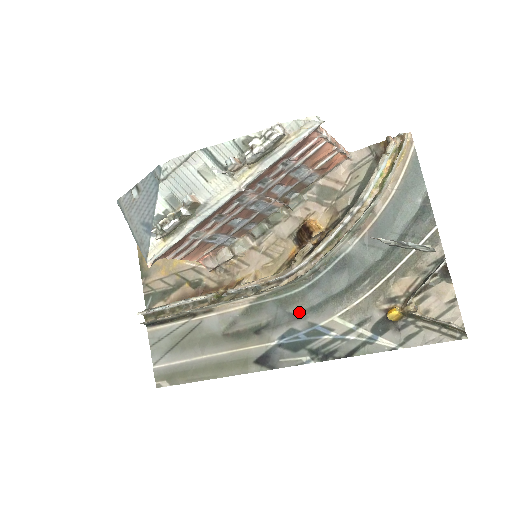
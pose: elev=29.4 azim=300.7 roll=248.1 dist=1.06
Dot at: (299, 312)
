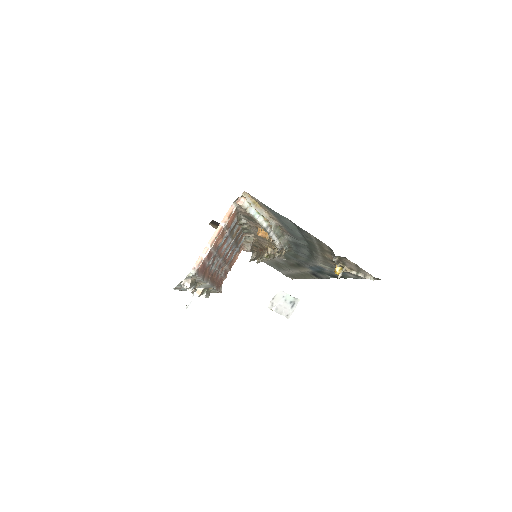
Dot at: (304, 261)
